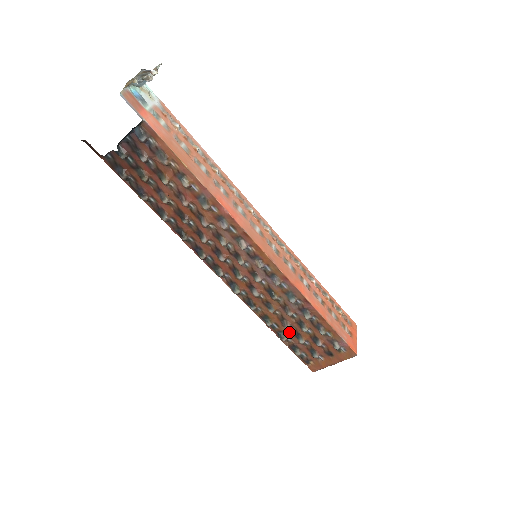
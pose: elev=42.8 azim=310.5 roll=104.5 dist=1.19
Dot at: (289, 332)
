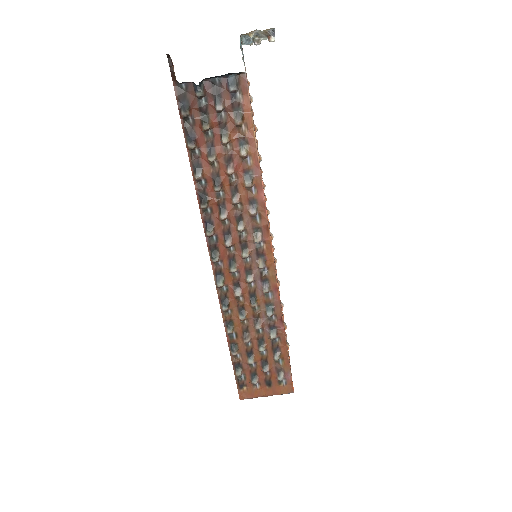
Dot at: (243, 347)
